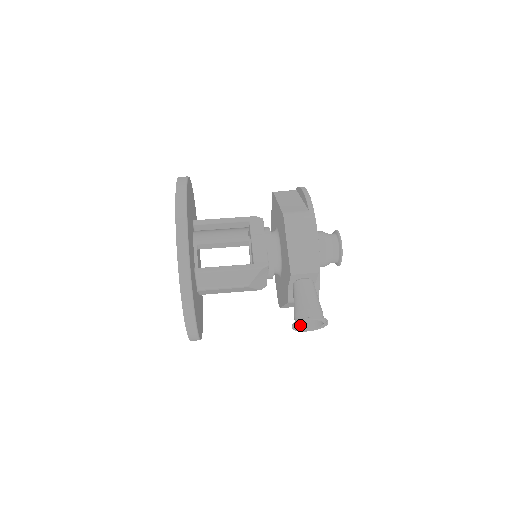
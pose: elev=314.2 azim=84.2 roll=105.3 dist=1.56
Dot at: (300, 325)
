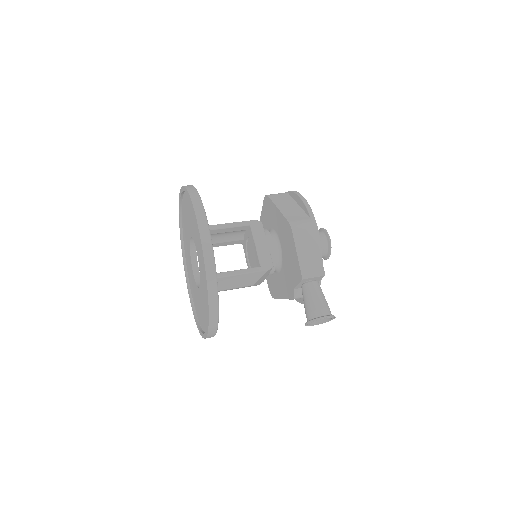
Dot at: occluded
